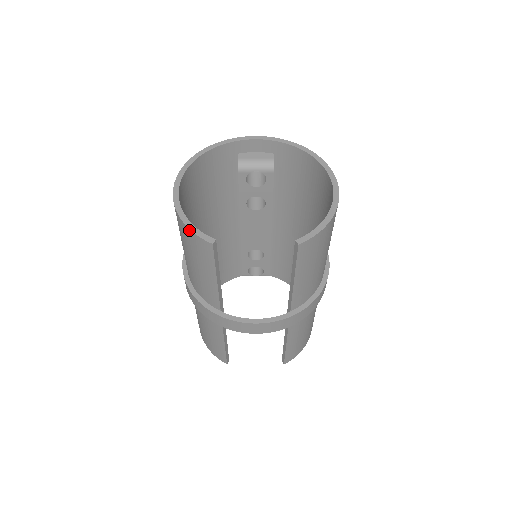
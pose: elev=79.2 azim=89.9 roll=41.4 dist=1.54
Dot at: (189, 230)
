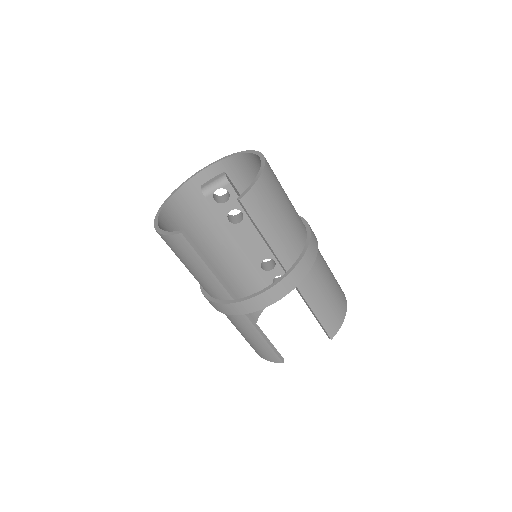
Dot at: (166, 236)
